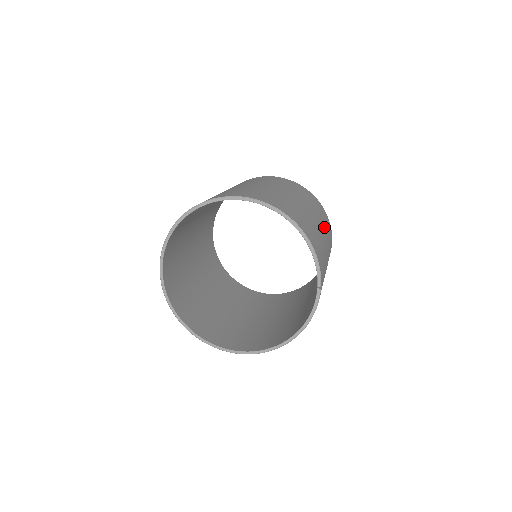
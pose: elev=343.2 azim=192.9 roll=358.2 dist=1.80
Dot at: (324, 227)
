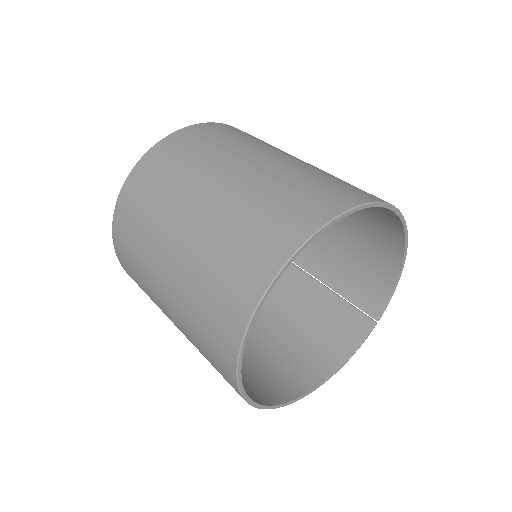
Dot at: occluded
